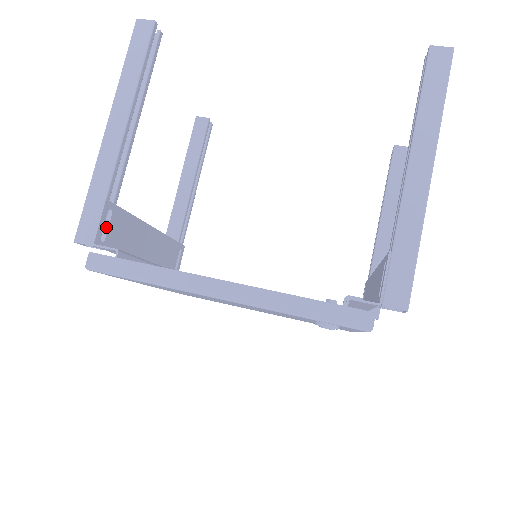
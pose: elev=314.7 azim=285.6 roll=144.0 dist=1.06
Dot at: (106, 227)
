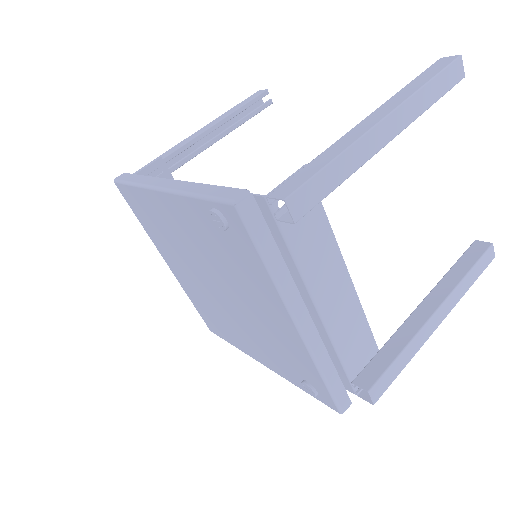
Dot at: occluded
